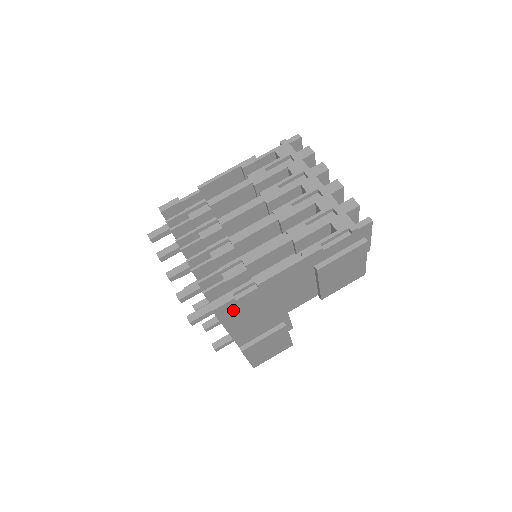
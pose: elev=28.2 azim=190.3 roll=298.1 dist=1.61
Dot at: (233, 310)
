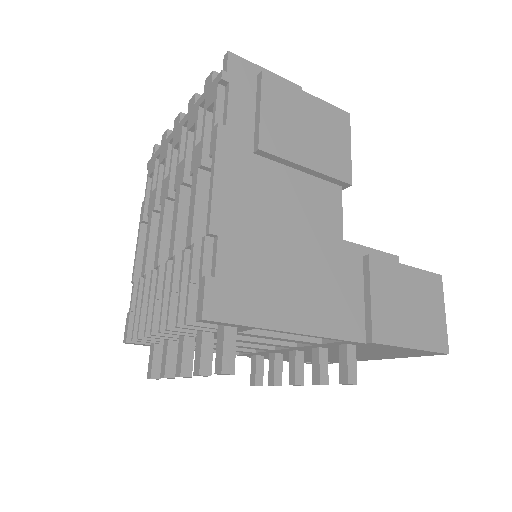
Dot at: (240, 295)
